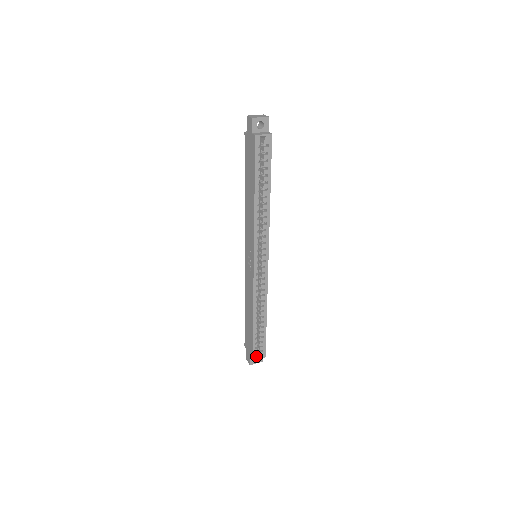
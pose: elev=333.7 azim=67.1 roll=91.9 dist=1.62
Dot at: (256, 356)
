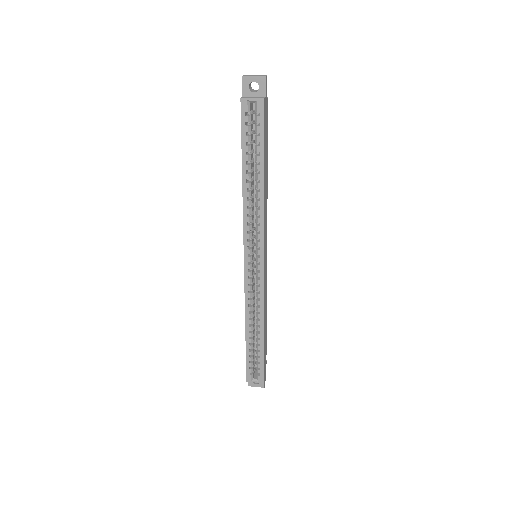
Dot at: (251, 377)
